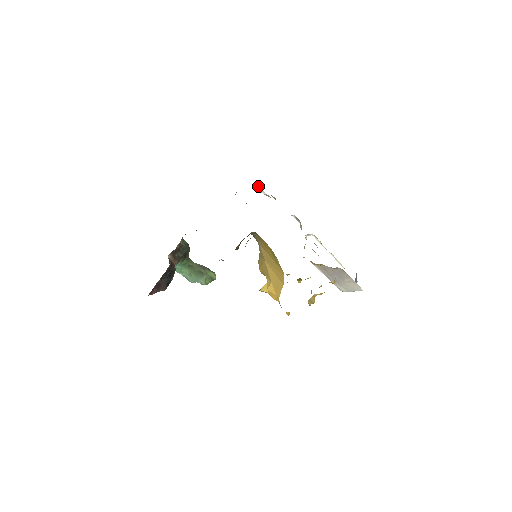
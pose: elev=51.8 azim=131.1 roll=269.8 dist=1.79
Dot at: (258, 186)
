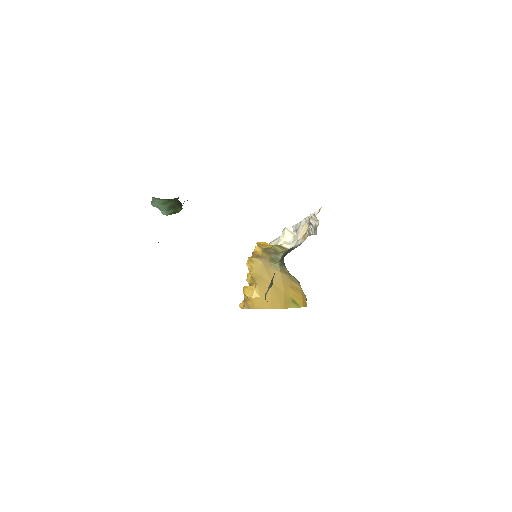
Dot at: (315, 217)
